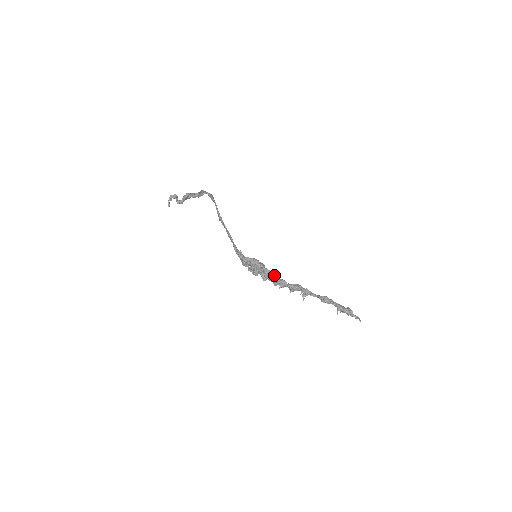
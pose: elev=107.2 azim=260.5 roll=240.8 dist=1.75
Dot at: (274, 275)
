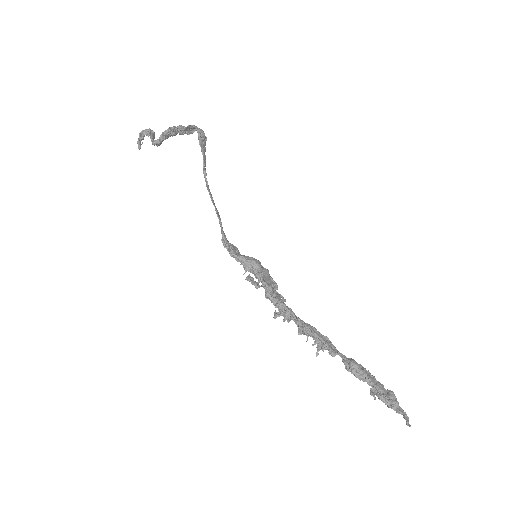
Dot at: (277, 299)
